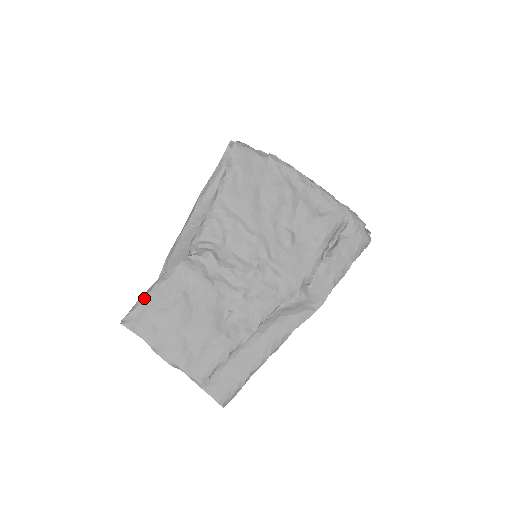
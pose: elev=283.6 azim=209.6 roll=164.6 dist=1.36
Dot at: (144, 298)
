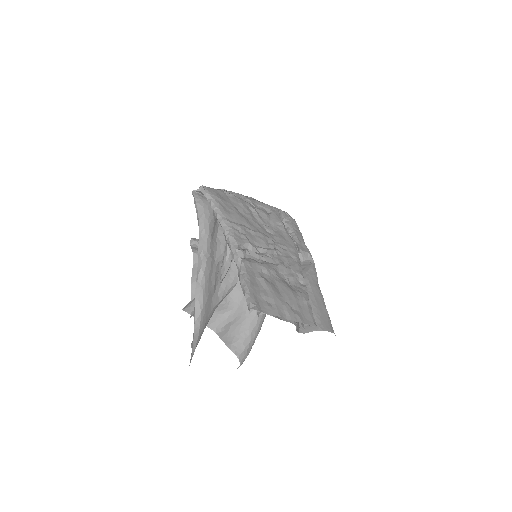
Dot at: (248, 289)
